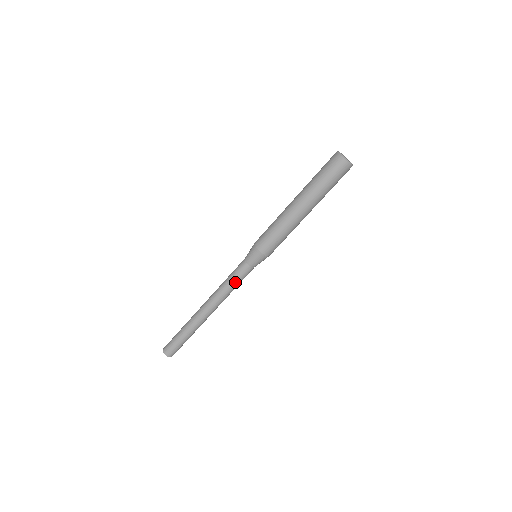
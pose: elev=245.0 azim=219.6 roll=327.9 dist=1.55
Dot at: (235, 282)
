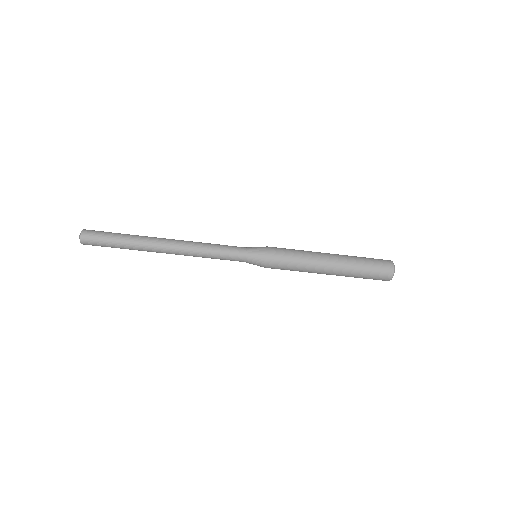
Dot at: (218, 258)
